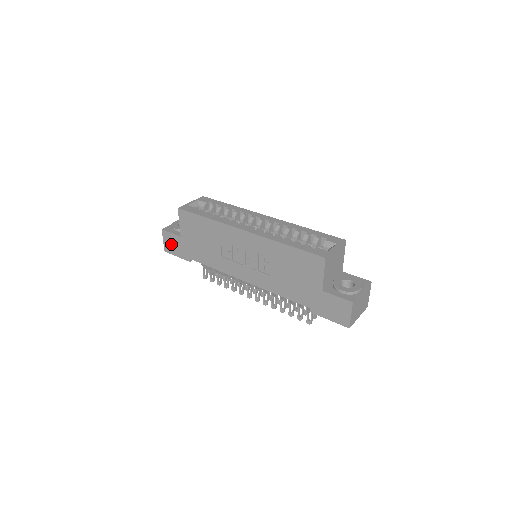
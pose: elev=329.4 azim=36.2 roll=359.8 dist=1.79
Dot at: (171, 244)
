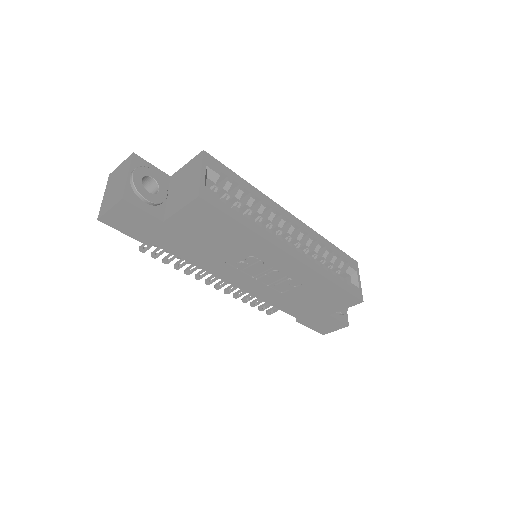
Dot at: (127, 220)
